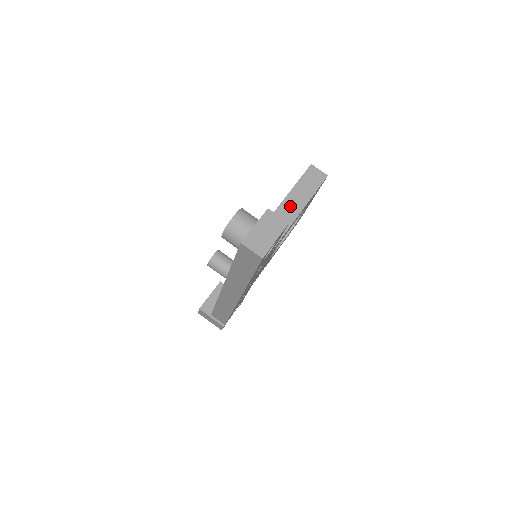
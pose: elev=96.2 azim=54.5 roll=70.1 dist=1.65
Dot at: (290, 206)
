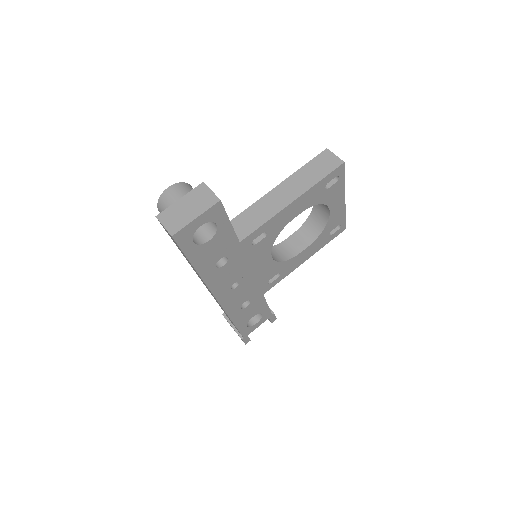
Dot at: (281, 194)
